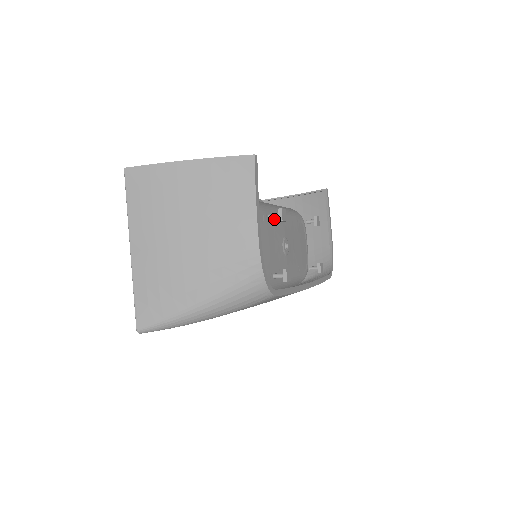
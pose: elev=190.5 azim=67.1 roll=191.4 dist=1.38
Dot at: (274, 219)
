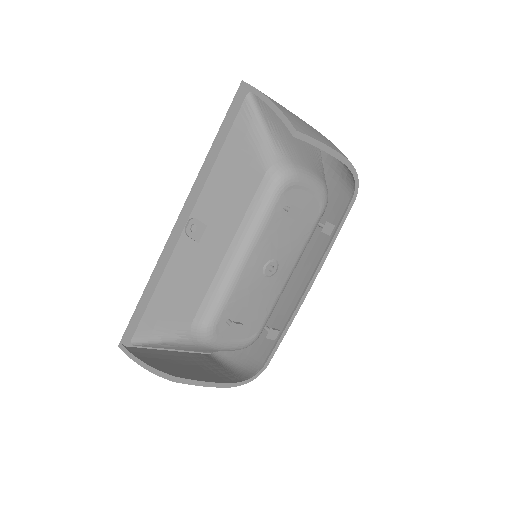
Dot at: (239, 285)
